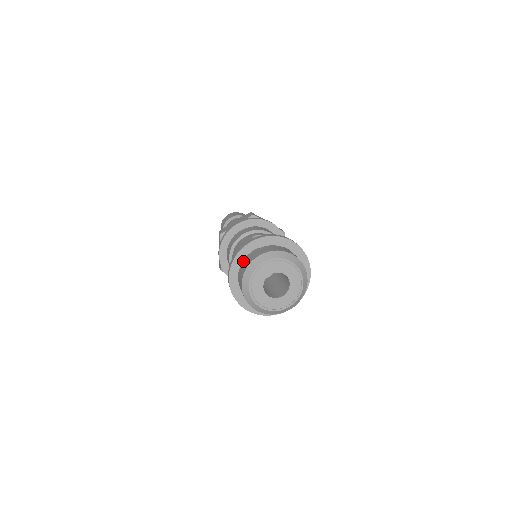
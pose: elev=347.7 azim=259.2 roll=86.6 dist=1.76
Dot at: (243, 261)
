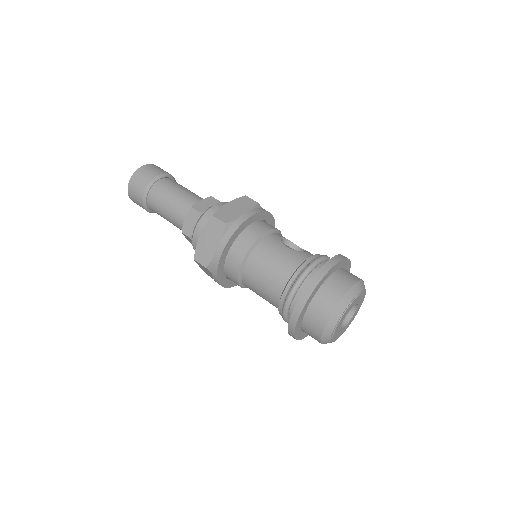
Dot at: (321, 286)
